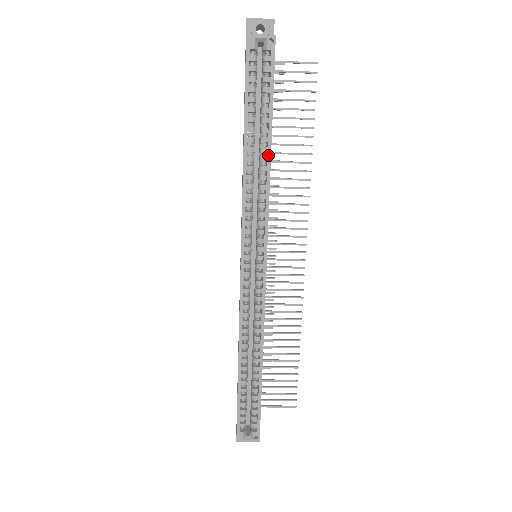
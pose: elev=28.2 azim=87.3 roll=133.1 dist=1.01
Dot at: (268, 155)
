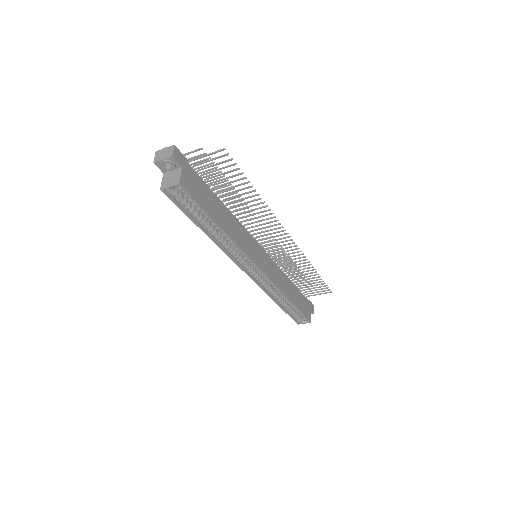
Dot at: (224, 233)
